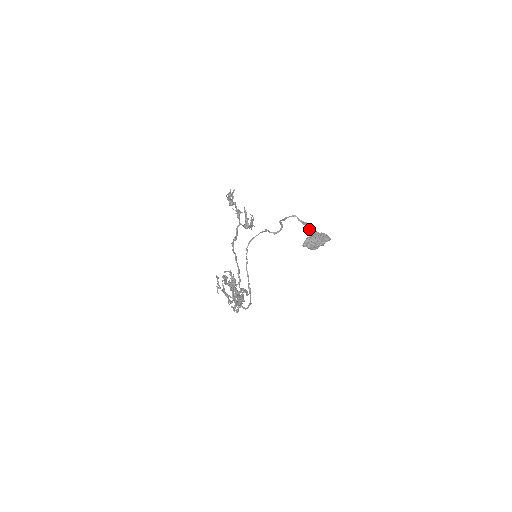
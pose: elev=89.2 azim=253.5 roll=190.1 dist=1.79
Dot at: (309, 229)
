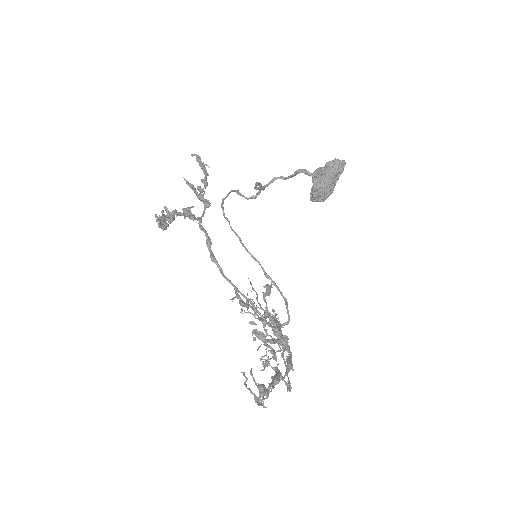
Dot at: (306, 174)
